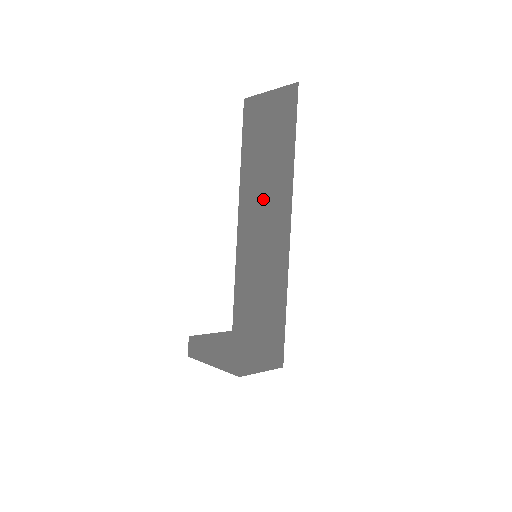
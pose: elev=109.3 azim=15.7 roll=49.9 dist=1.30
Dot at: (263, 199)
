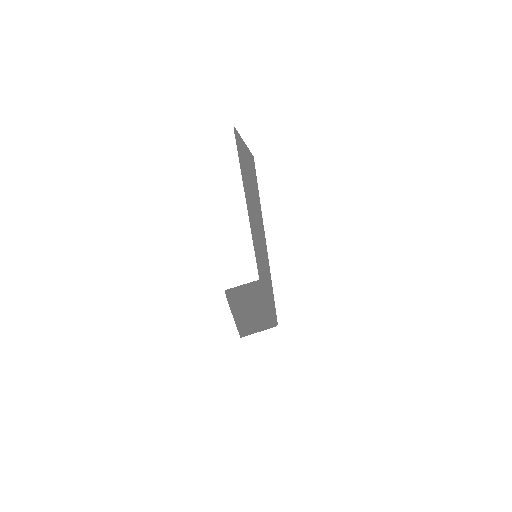
Dot at: (255, 220)
